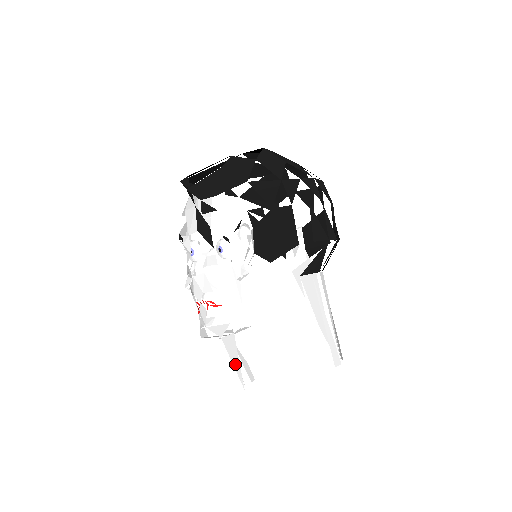
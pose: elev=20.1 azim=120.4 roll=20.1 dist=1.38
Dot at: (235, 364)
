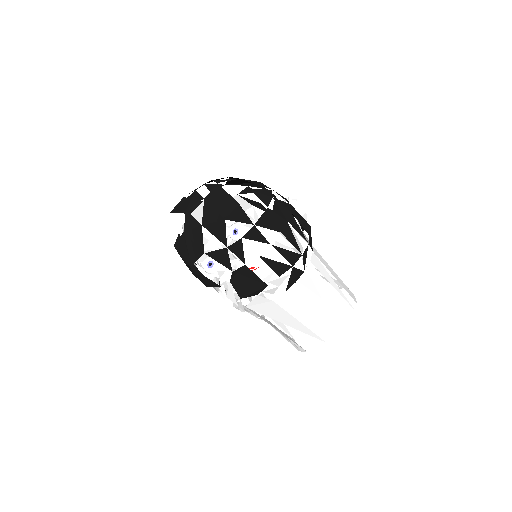
Dot at: occluded
